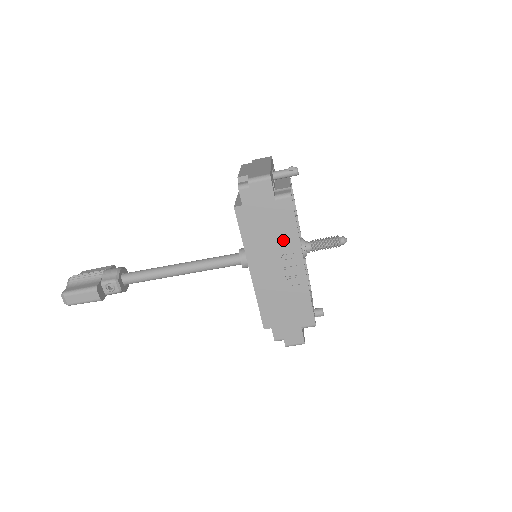
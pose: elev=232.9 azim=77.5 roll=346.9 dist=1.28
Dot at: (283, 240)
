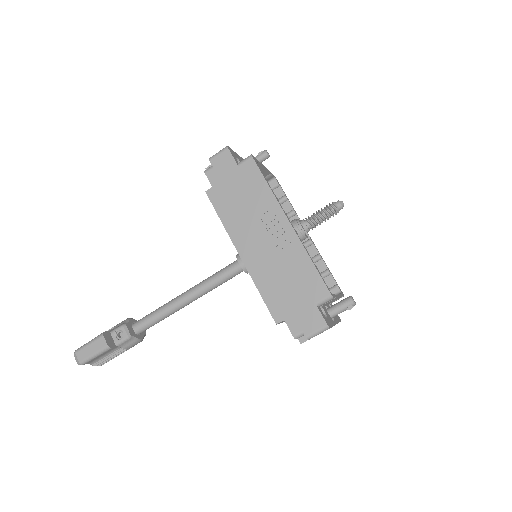
Dot at: (259, 204)
